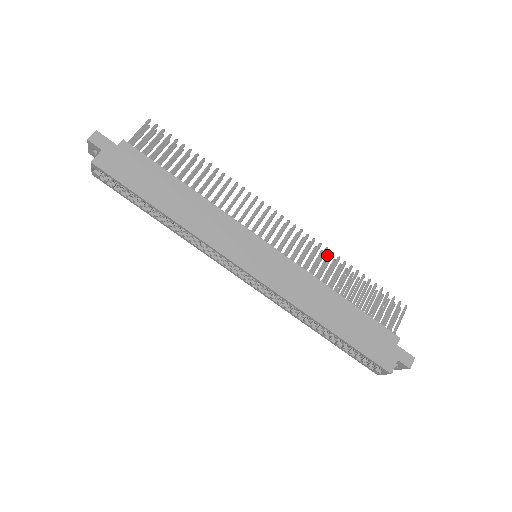
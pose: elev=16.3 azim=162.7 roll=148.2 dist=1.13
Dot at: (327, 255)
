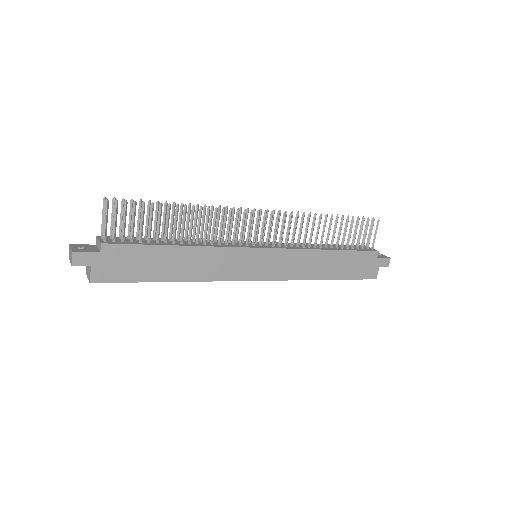
Dot at: occluded
